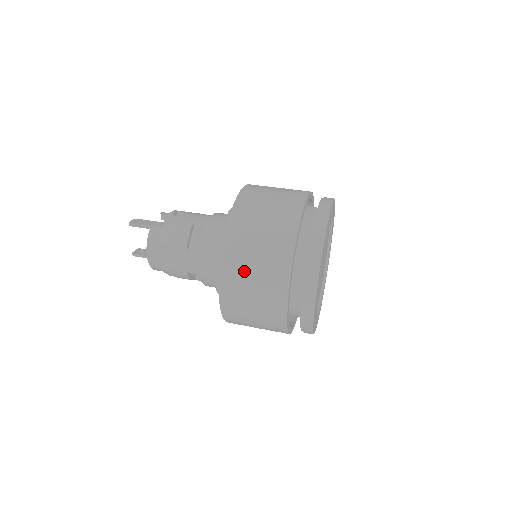
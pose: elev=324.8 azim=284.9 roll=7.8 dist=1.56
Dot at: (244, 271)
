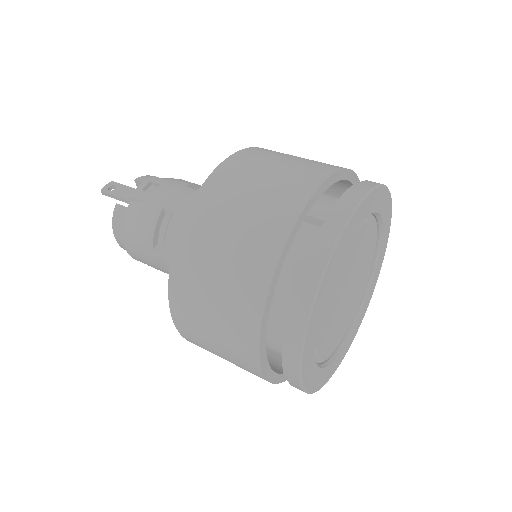
Dot at: (198, 317)
